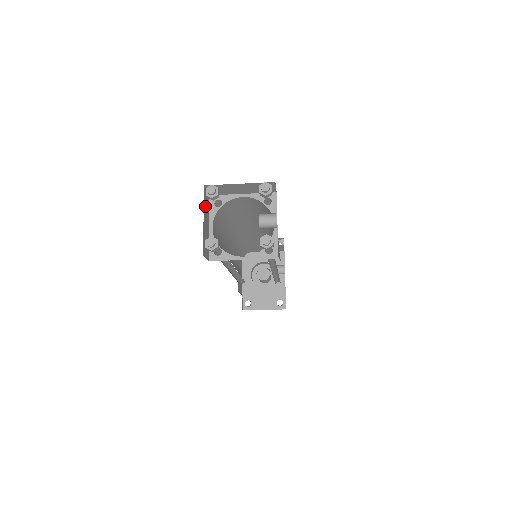
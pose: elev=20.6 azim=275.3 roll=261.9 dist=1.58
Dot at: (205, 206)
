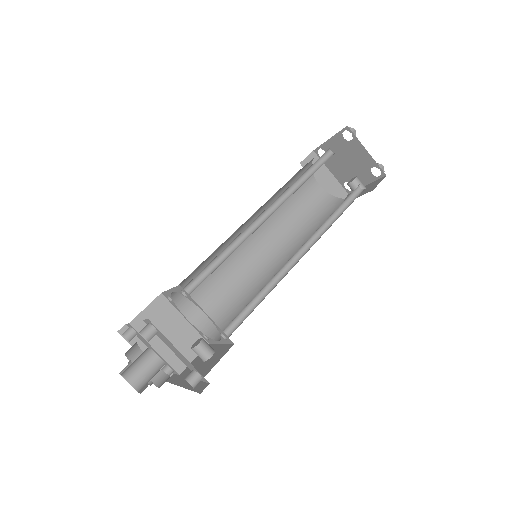
Dot at: occluded
